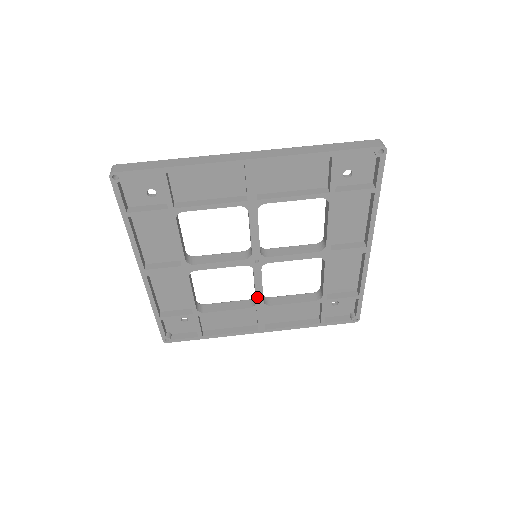
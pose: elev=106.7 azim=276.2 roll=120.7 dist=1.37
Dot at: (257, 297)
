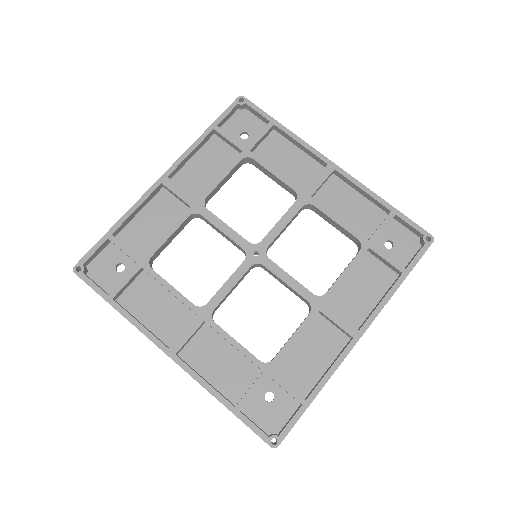
Dot at: (301, 294)
